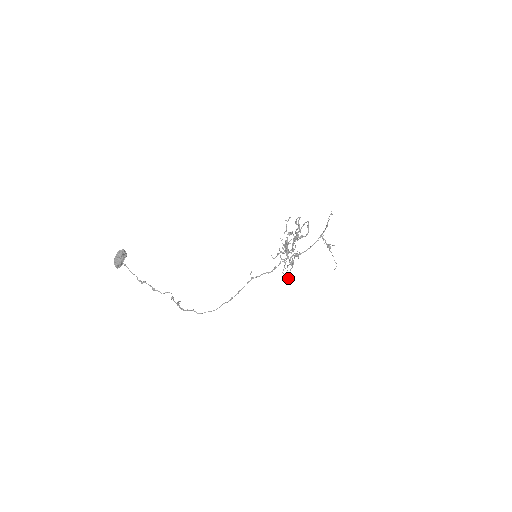
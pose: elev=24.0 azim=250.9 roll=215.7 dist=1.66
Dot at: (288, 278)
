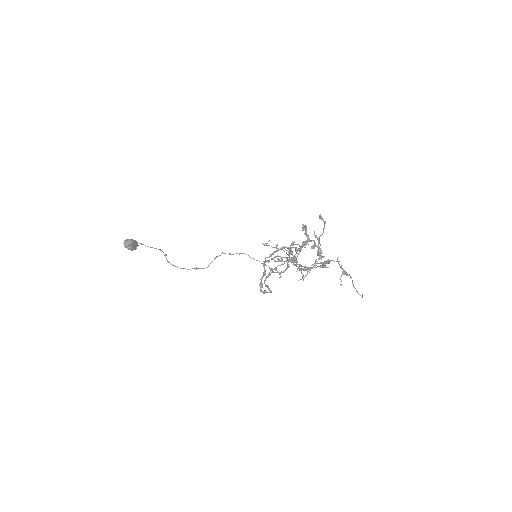
Dot at: occluded
